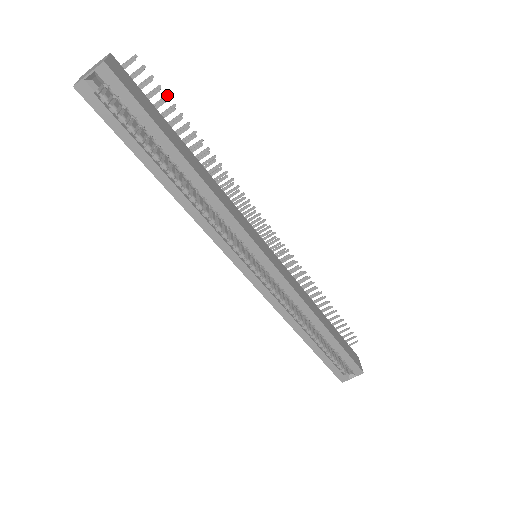
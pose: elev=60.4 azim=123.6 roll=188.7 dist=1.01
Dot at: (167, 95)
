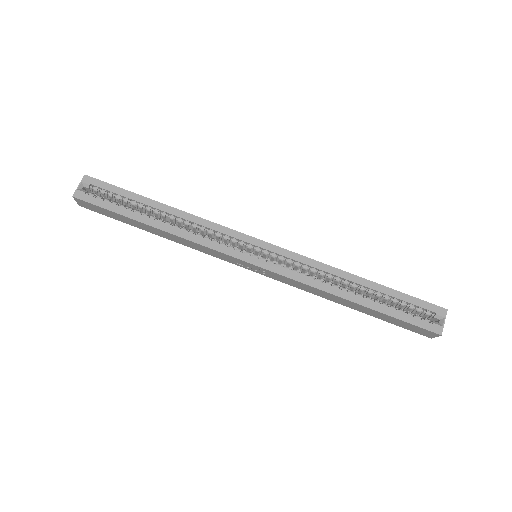
Dot at: occluded
